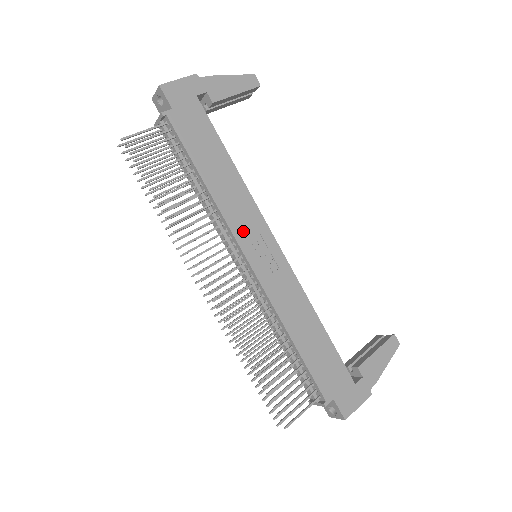
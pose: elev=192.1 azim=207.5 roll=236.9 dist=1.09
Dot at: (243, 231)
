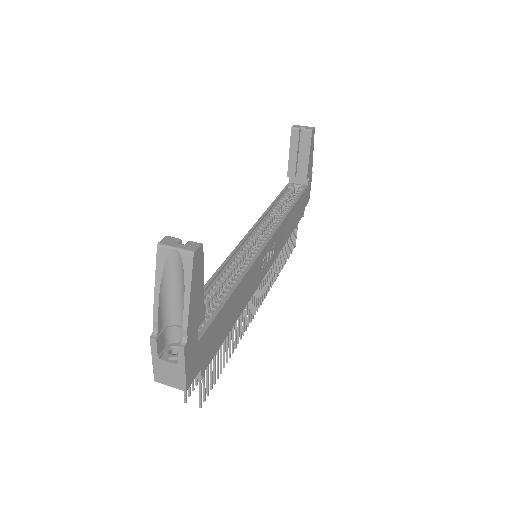
Dot at: (259, 278)
